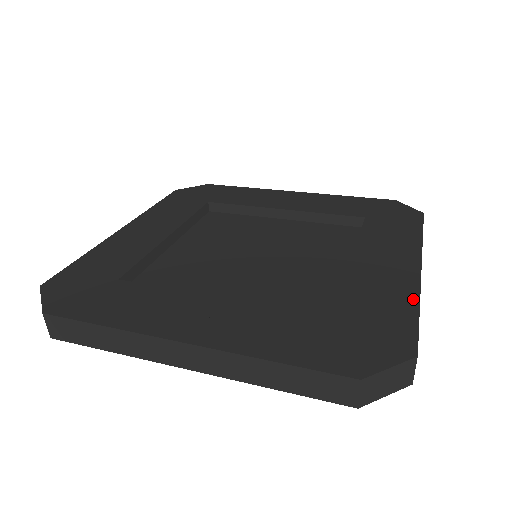
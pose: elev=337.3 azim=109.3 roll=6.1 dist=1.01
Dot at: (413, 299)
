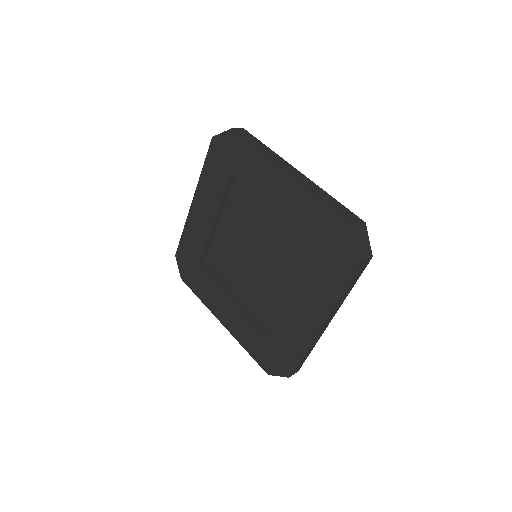
Dot at: (303, 348)
